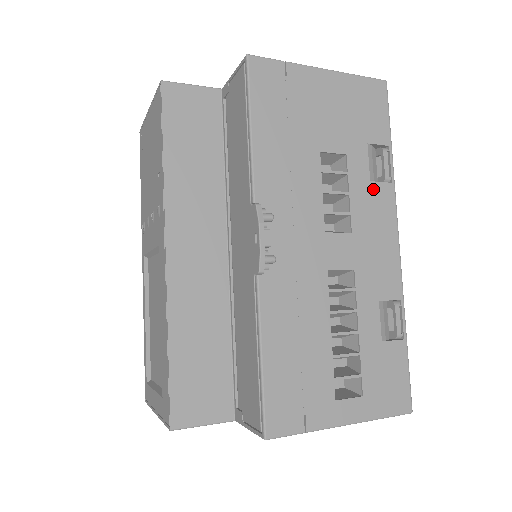
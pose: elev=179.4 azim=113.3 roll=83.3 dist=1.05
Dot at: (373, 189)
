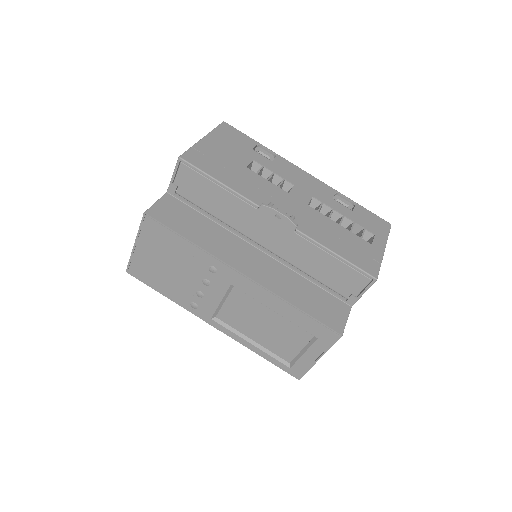
Dot at: (277, 163)
